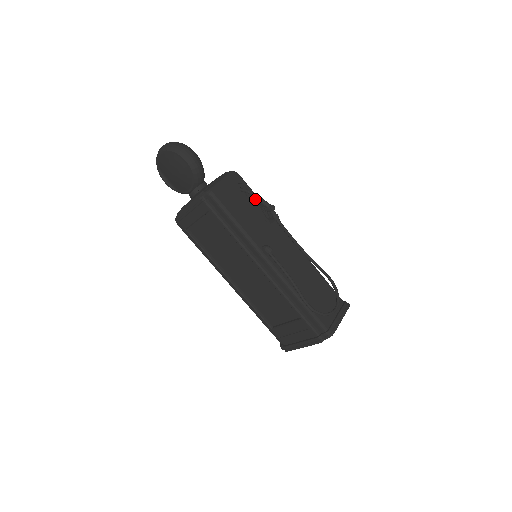
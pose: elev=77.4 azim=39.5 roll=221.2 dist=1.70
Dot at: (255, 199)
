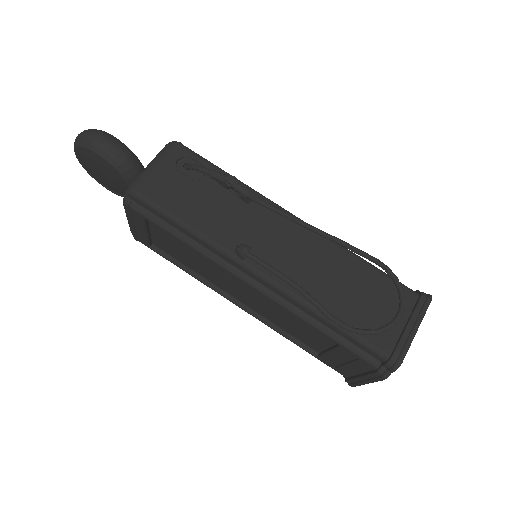
Dot at: occluded
